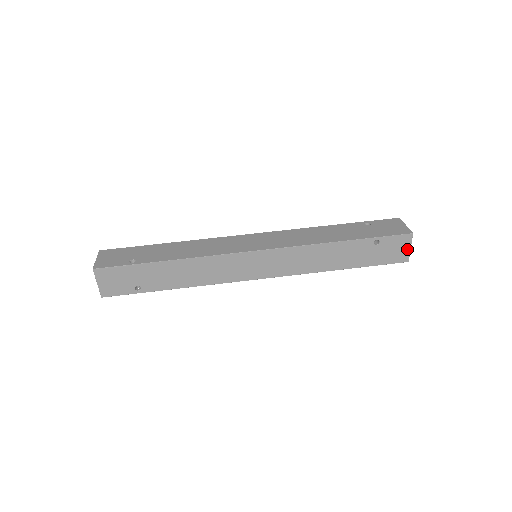
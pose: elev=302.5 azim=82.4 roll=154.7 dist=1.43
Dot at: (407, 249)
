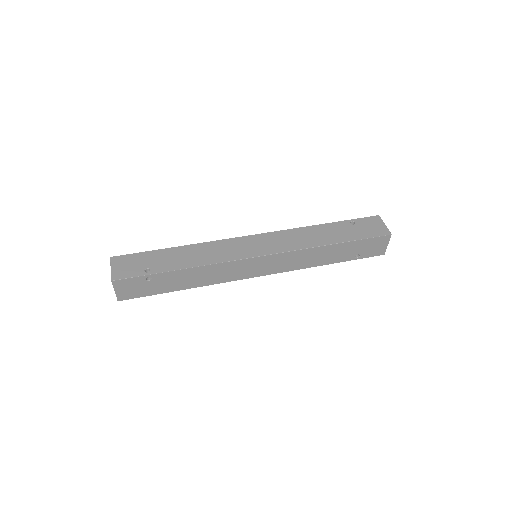
Dot at: (383, 226)
